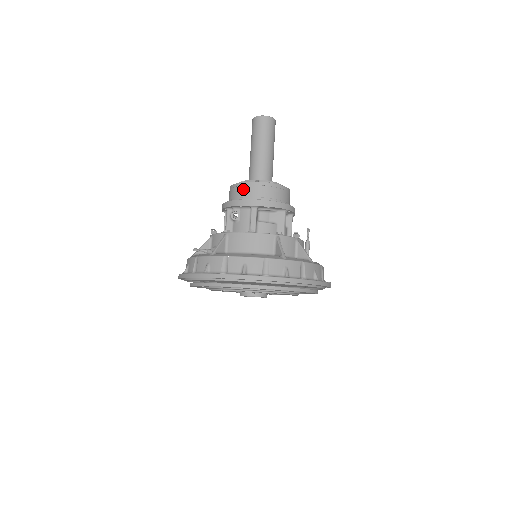
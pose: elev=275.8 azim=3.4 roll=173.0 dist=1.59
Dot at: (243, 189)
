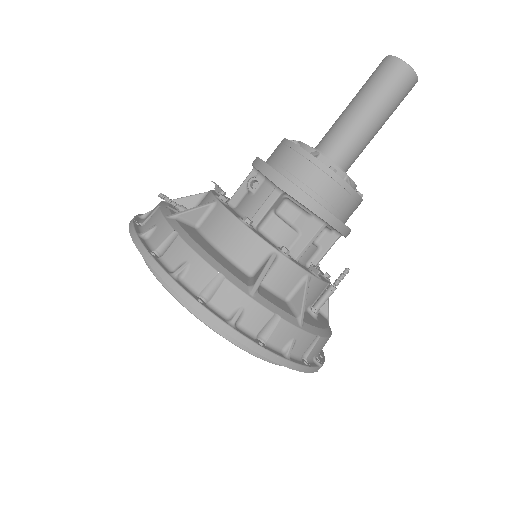
Dot at: (287, 153)
